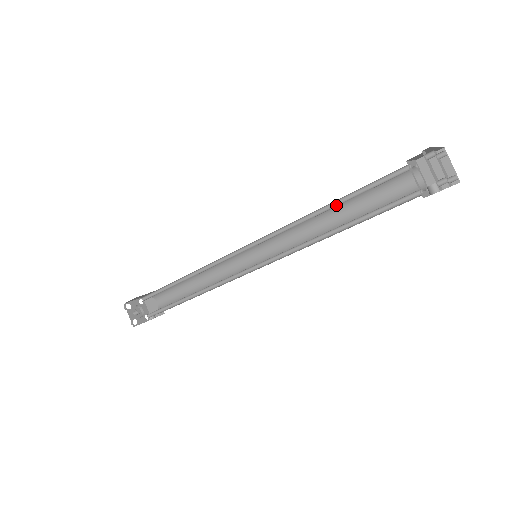
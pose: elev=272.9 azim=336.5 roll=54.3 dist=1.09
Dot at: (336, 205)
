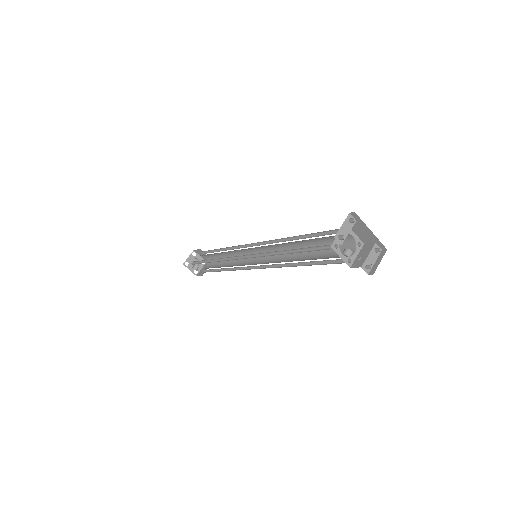
Dot at: (304, 238)
